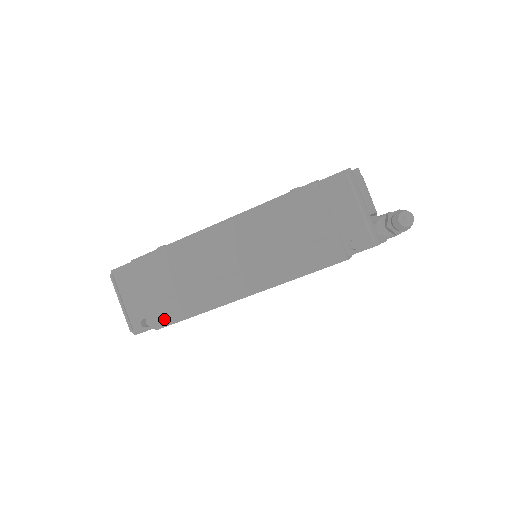
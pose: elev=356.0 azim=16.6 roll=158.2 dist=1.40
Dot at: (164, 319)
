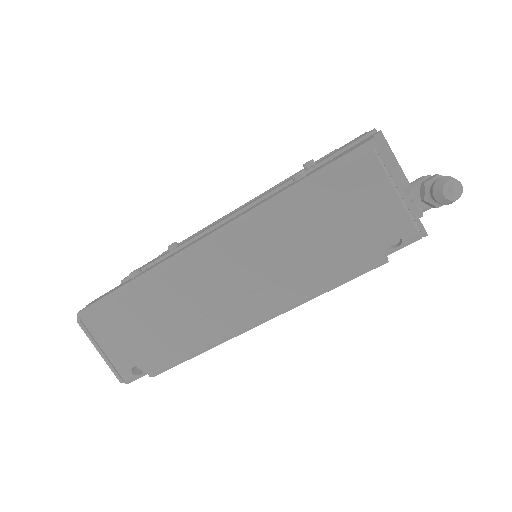
Dot at: (160, 365)
